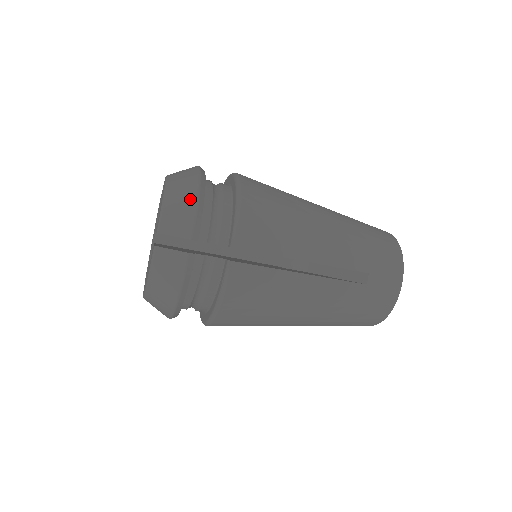
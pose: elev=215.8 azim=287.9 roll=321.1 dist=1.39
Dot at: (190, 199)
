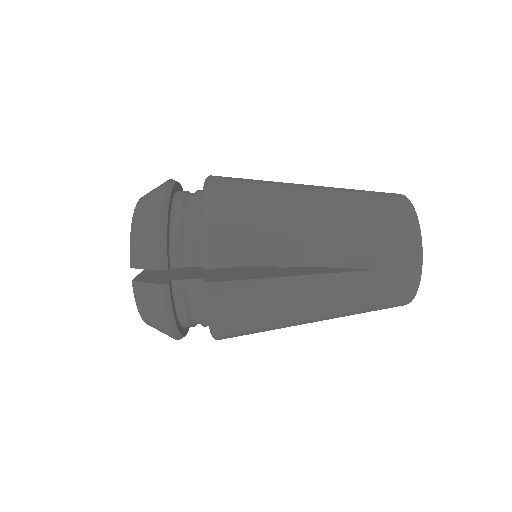
Dot at: occluded
